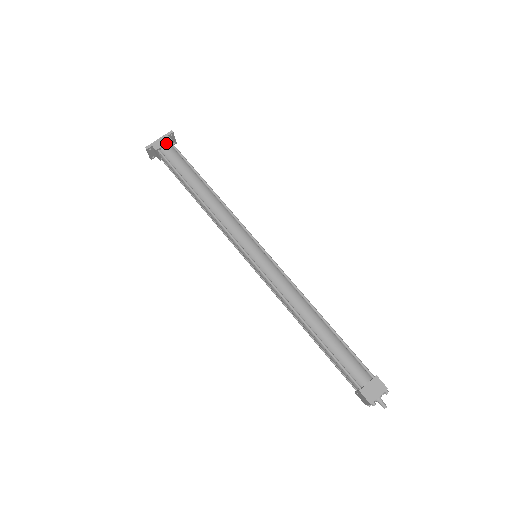
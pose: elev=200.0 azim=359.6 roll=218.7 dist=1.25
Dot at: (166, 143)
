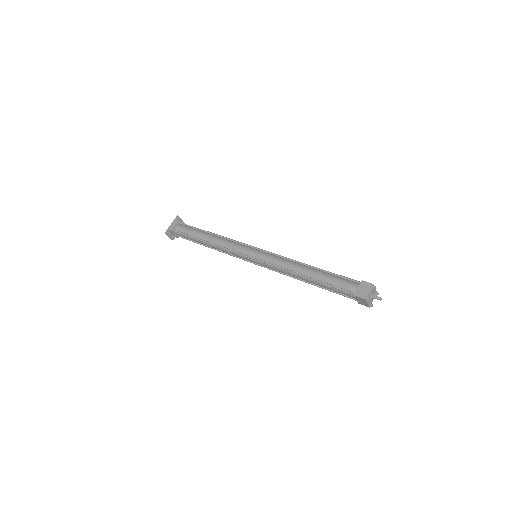
Dot at: (176, 224)
